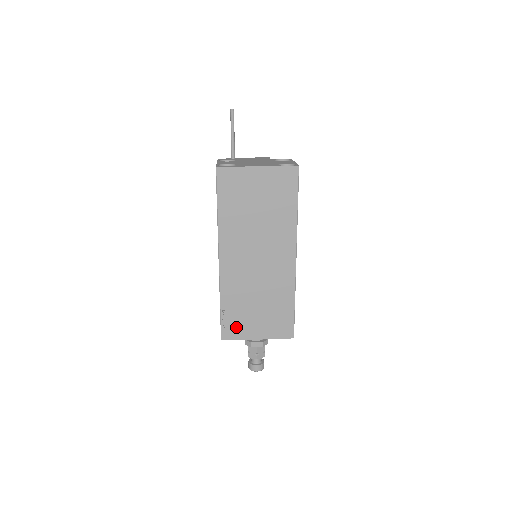
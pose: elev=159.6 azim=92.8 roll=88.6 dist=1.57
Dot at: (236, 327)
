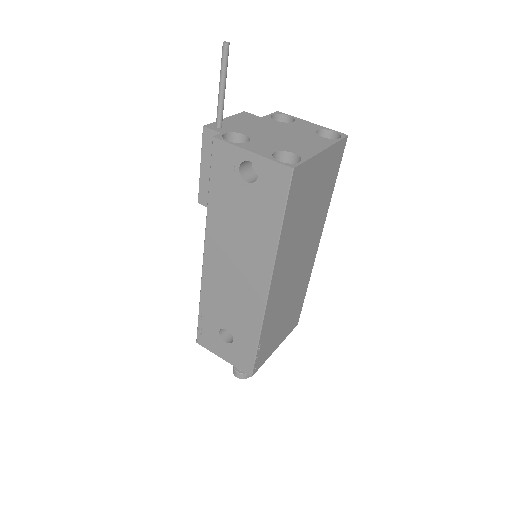
Dot at: (265, 352)
